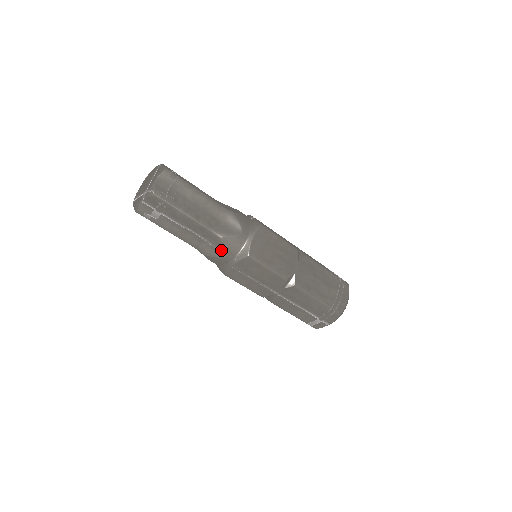
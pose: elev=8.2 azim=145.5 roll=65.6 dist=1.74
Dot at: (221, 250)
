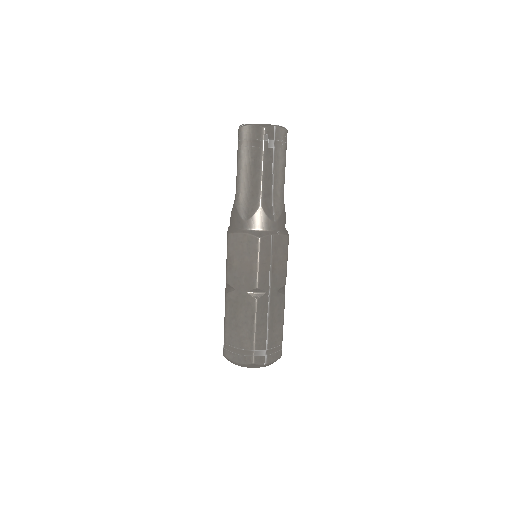
Dot at: (276, 215)
